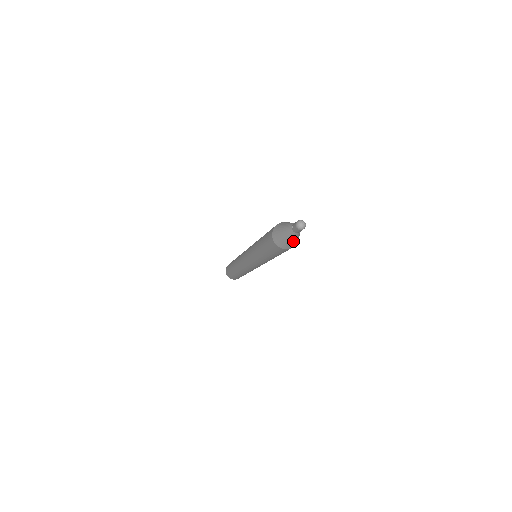
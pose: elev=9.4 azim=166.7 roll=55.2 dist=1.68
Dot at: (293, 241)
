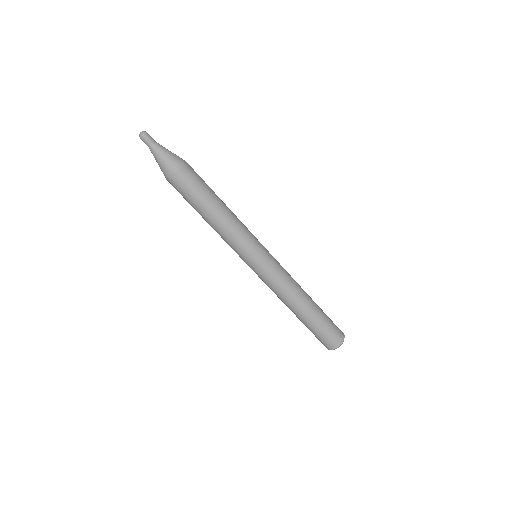
Dot at: (160, 163)
